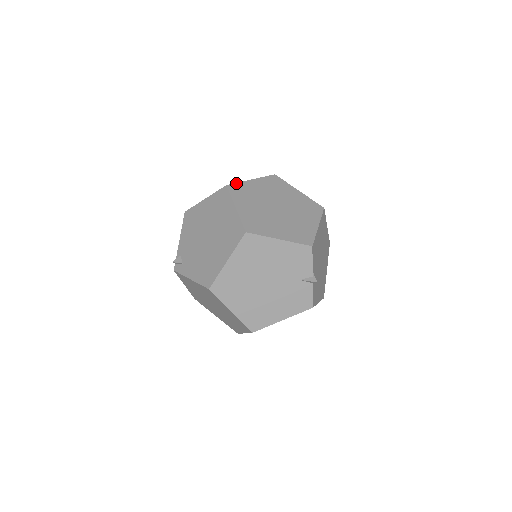
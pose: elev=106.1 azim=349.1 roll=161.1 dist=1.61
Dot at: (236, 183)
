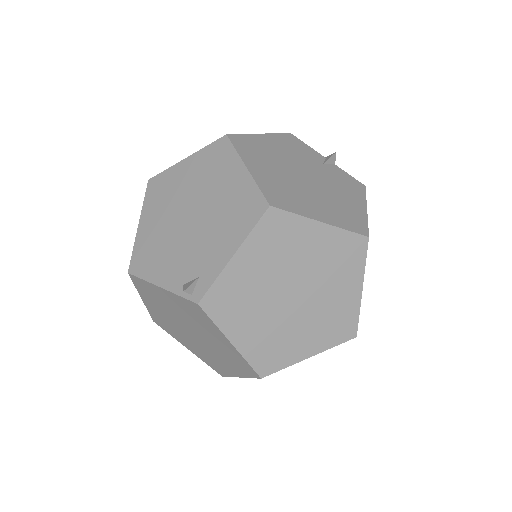
Dot at: occluded
